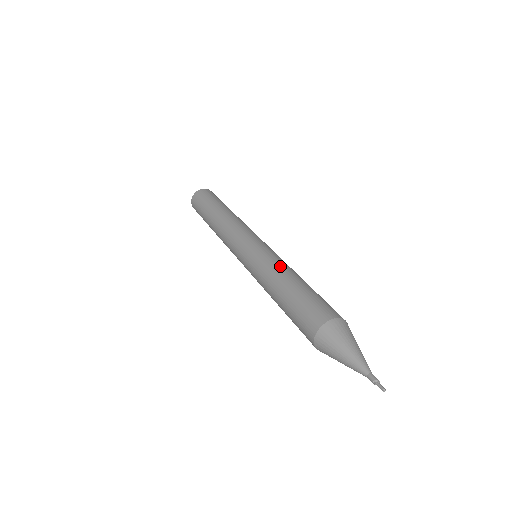
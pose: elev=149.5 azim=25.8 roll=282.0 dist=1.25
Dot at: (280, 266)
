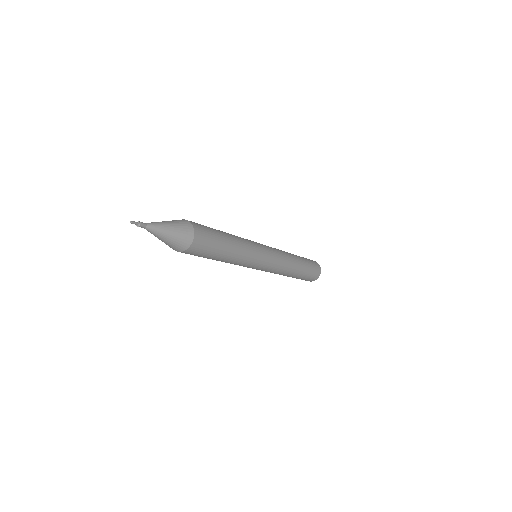
Dot at: occluded
